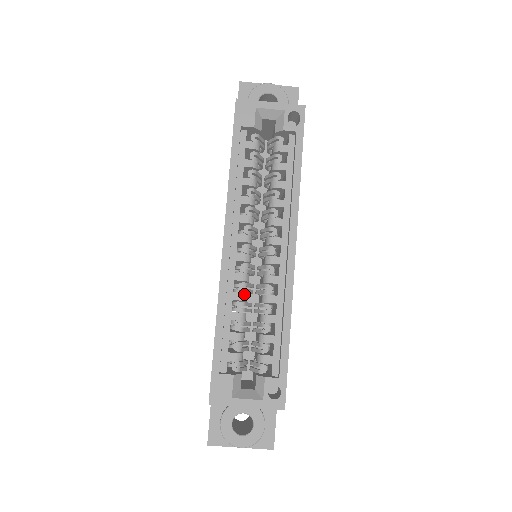
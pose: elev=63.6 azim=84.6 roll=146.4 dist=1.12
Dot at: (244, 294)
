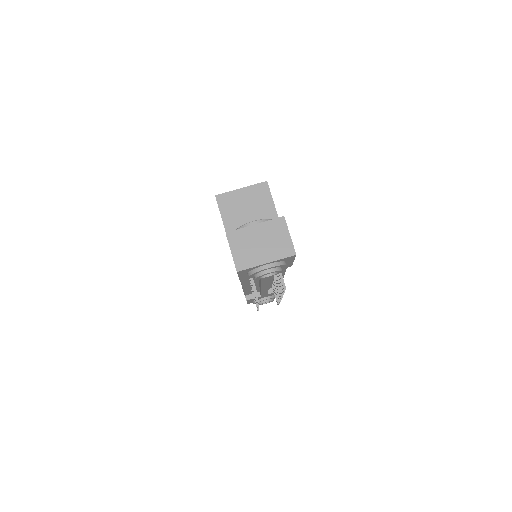
Dot at: occluded
